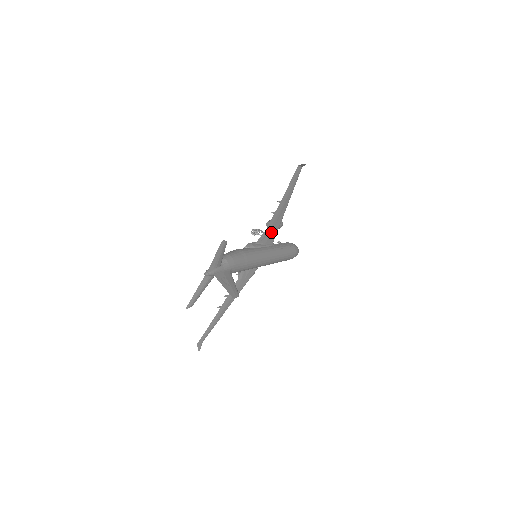
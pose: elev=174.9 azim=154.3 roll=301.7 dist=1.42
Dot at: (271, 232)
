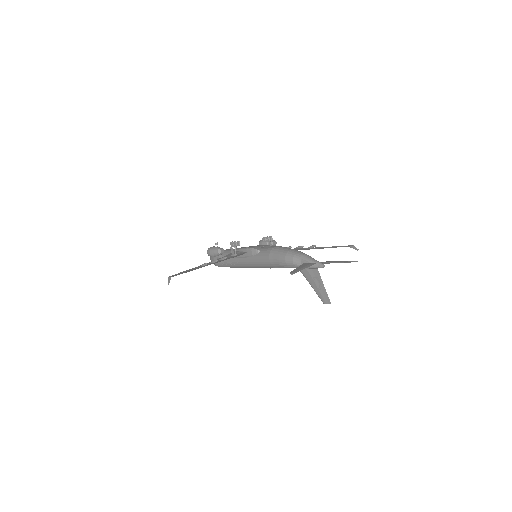
Dot at: occluded
